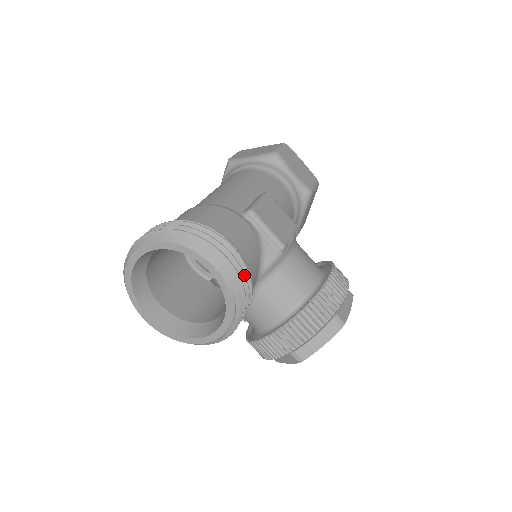
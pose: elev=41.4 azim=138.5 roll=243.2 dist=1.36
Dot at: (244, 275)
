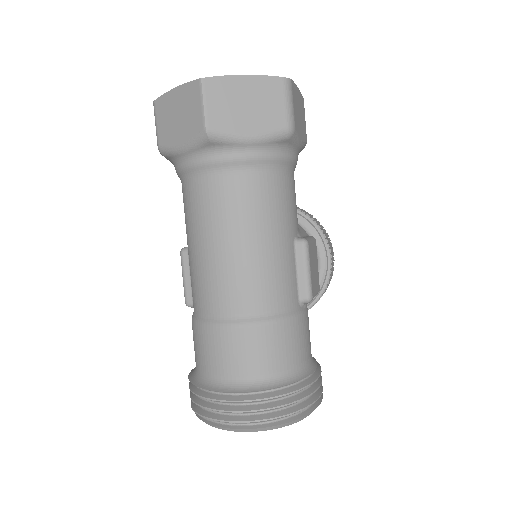
Dot at: occluded
